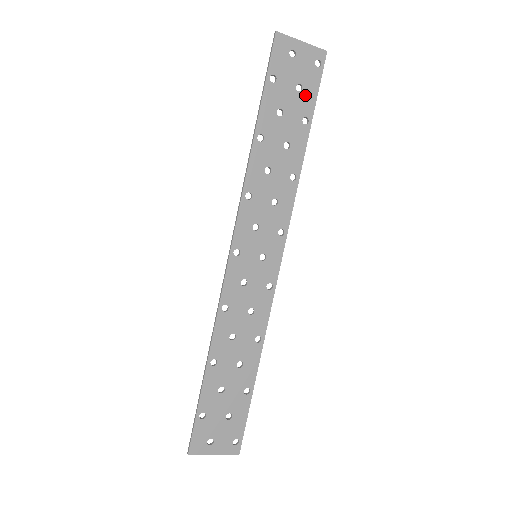
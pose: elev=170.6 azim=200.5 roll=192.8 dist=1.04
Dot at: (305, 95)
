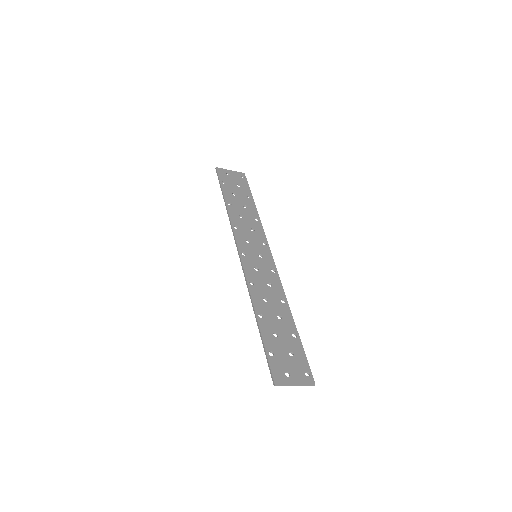
Dot at: (243, 188)
